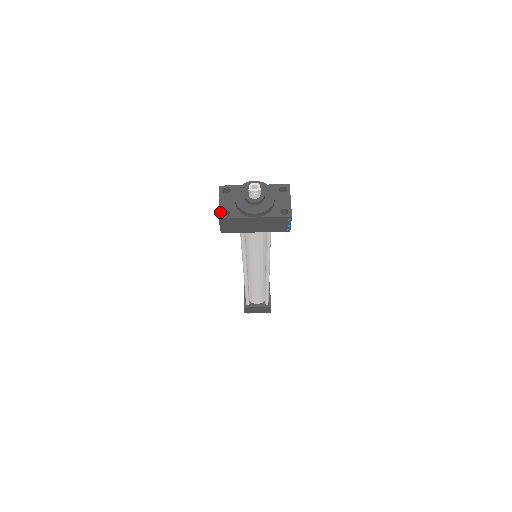
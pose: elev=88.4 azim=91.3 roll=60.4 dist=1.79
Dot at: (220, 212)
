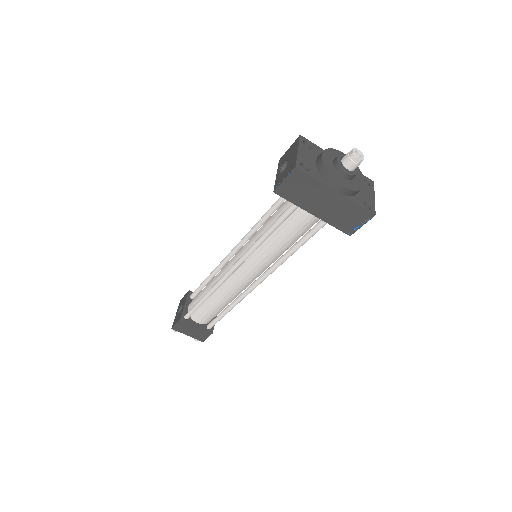
Dot at: (298, 162)
